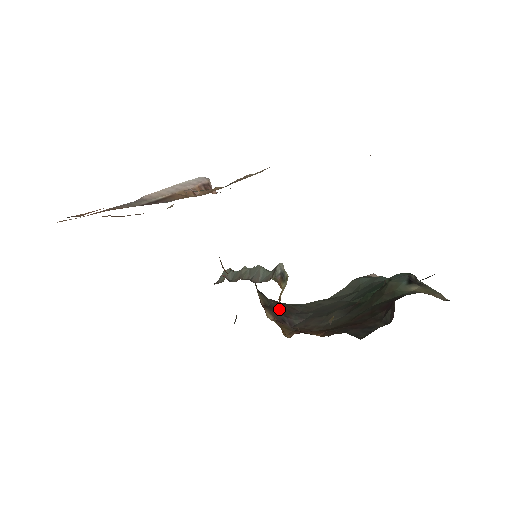
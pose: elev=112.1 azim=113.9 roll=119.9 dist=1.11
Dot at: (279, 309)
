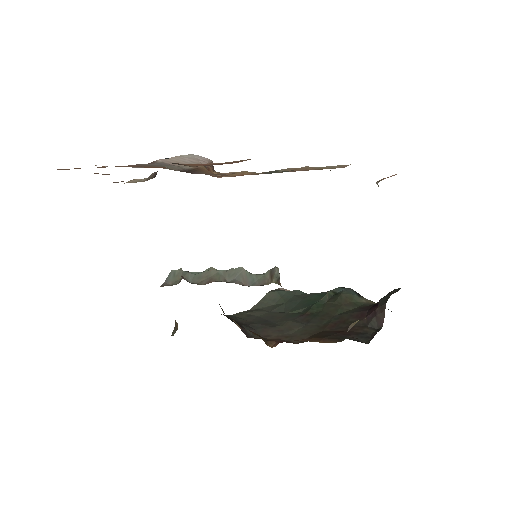
Dot at: occluded
